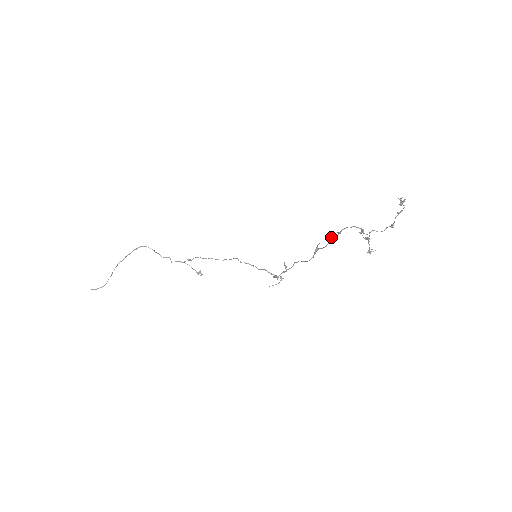
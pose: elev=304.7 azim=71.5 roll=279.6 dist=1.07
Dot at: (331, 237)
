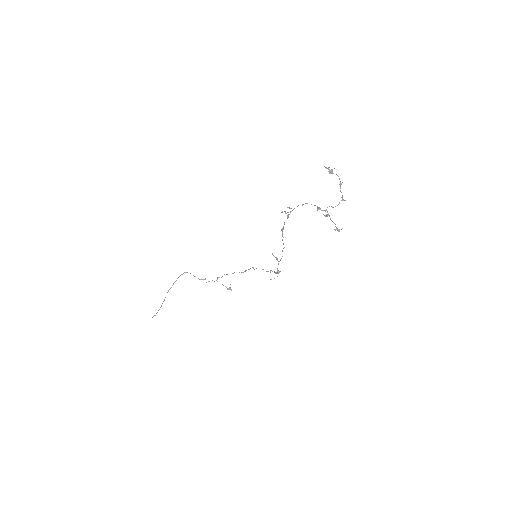
Dot at: occluded
